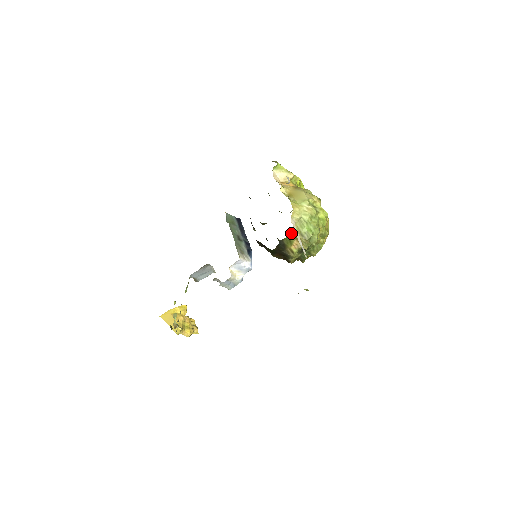
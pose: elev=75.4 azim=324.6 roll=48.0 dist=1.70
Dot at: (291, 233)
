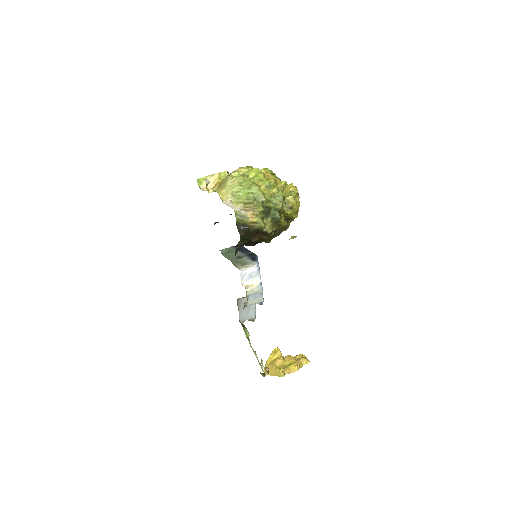
Dot at: (236, 211)
